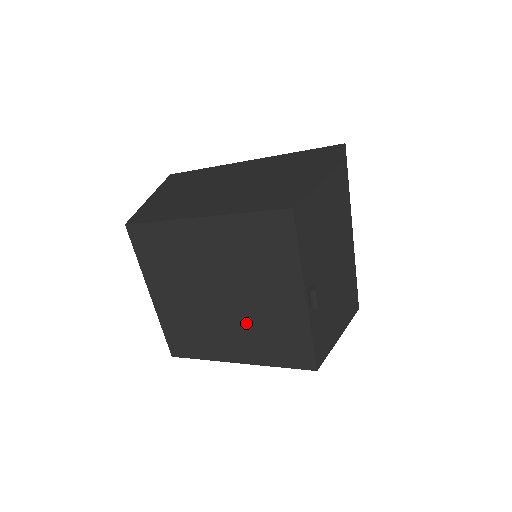
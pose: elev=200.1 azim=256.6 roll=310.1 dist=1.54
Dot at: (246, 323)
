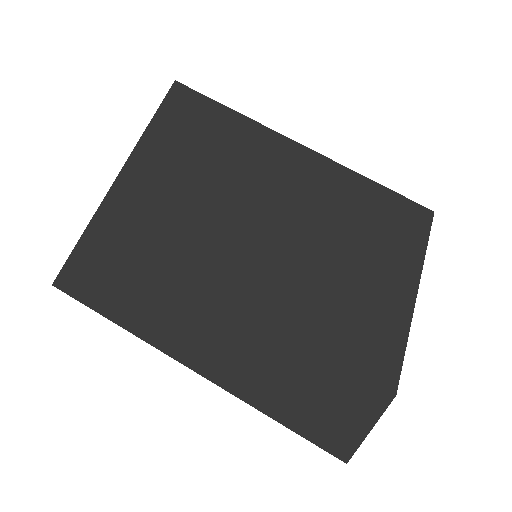
Dot at: occluded
